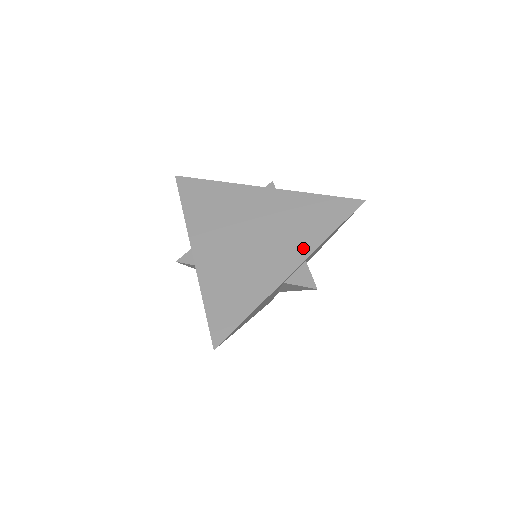
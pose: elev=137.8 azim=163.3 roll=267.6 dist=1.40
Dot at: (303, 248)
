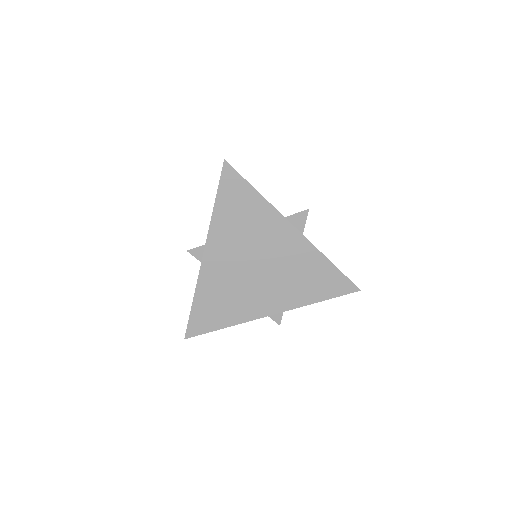
Dot at: (288, 302)
